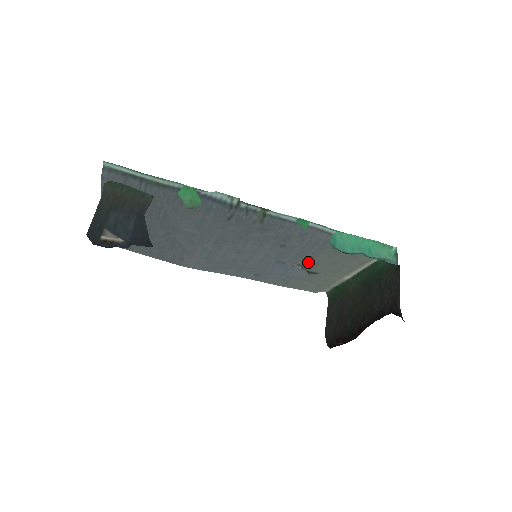
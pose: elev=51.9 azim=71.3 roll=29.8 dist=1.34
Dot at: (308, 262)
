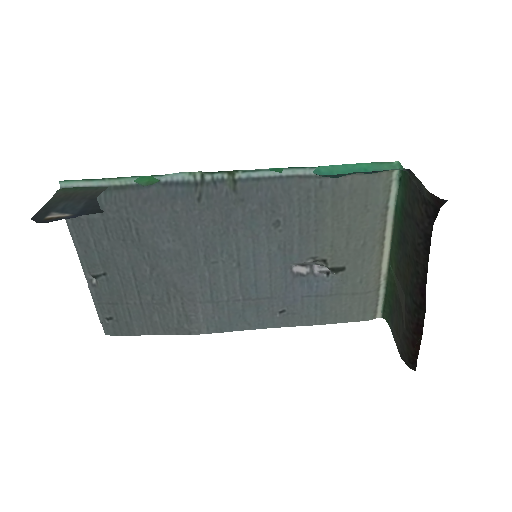
Dot at: (321, 246)
